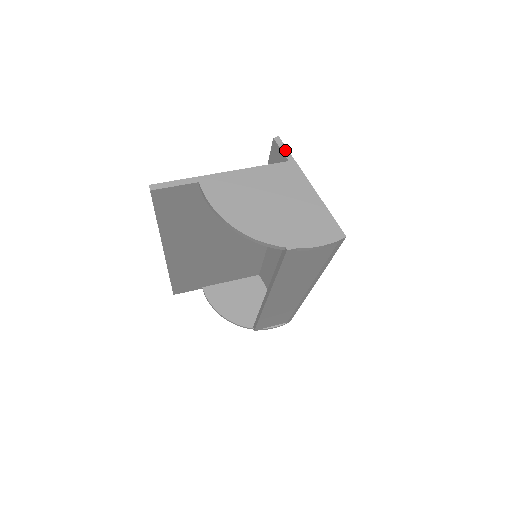
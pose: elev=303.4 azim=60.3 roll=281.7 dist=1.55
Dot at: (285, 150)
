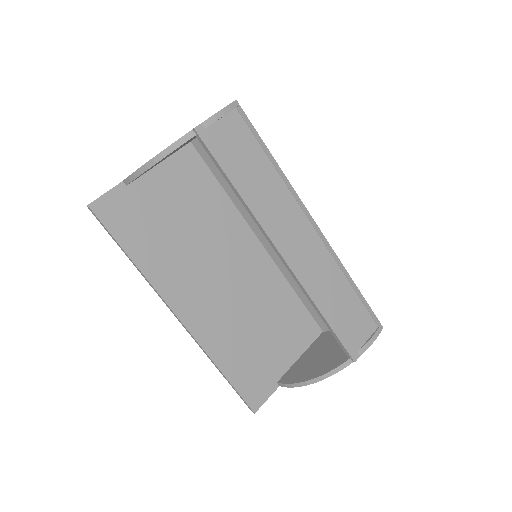
Dot at: occluded
